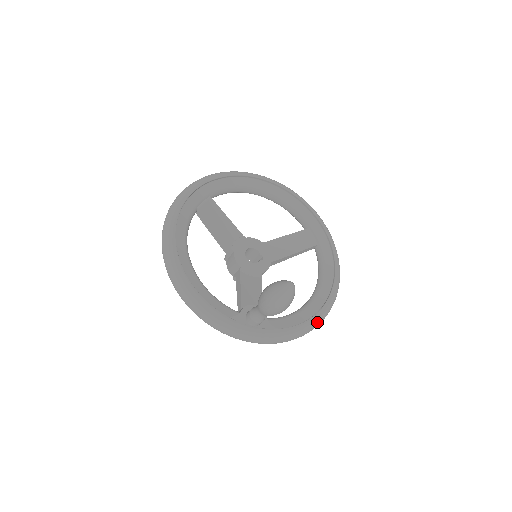
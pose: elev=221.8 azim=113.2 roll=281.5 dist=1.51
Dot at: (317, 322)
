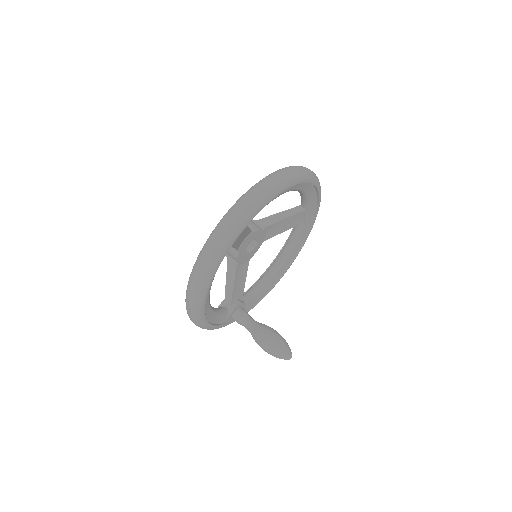
Dot at: occluded
